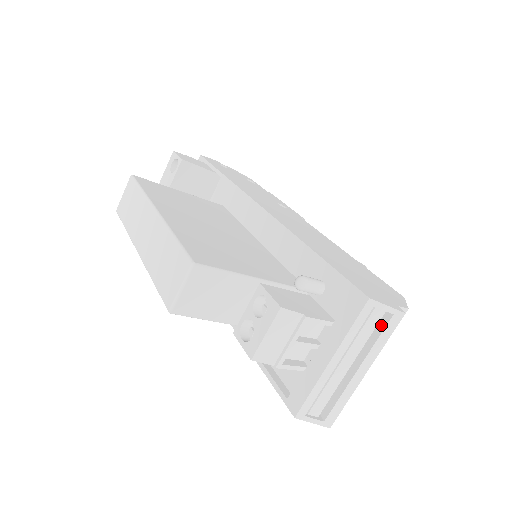
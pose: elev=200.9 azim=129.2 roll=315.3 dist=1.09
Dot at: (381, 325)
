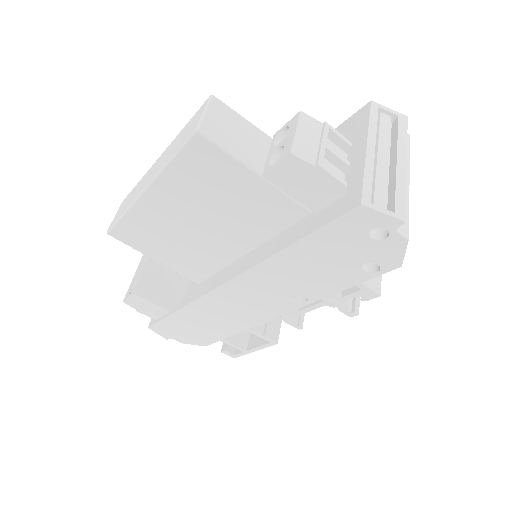
Dot at: (394, 130)
